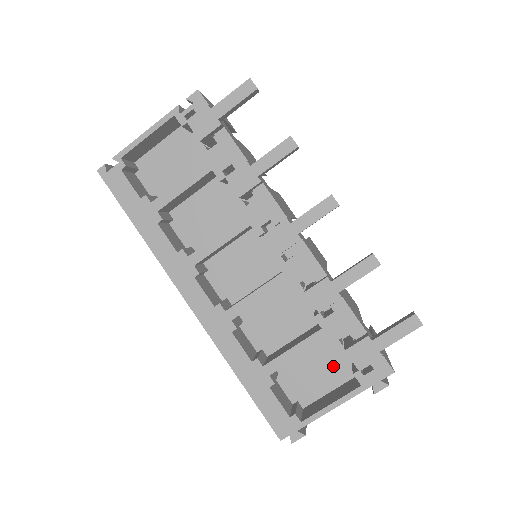
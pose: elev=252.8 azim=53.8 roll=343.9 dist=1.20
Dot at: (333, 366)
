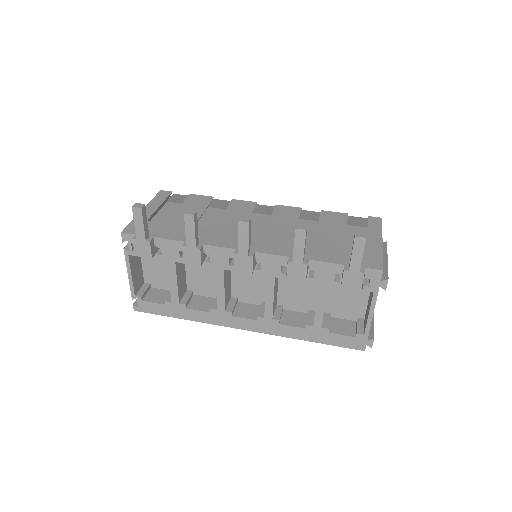
Dot at: occluded
